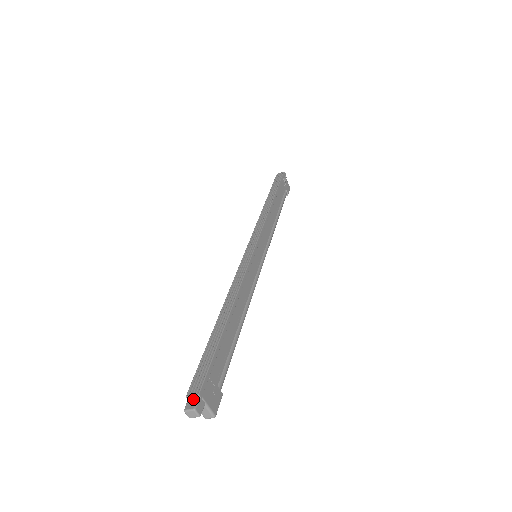
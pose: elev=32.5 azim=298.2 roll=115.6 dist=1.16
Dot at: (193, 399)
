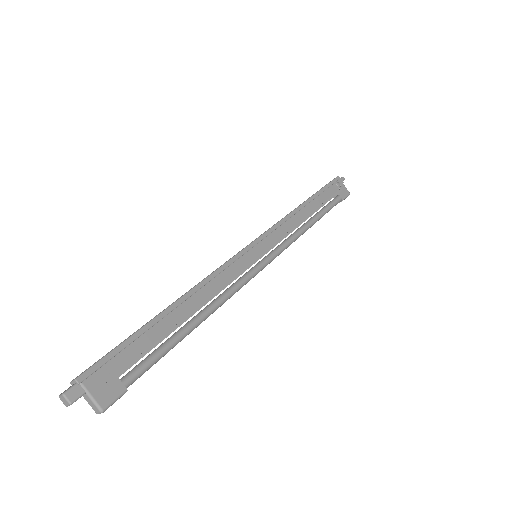
Dot at: (72, 385)
